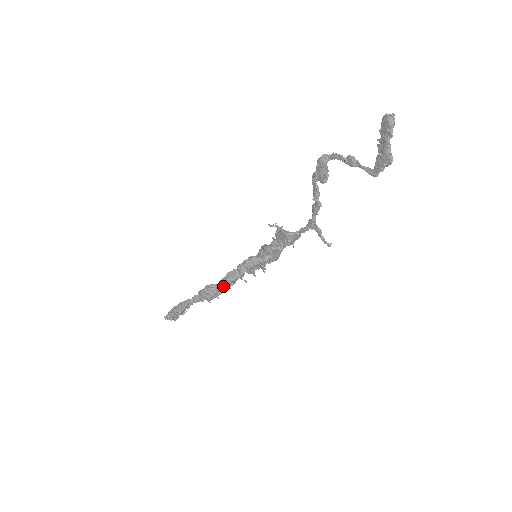
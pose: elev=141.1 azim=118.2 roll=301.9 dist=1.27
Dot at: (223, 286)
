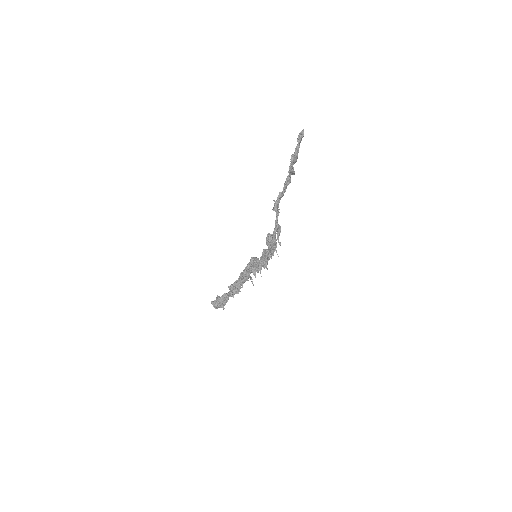
Dot at: (241, 283)
